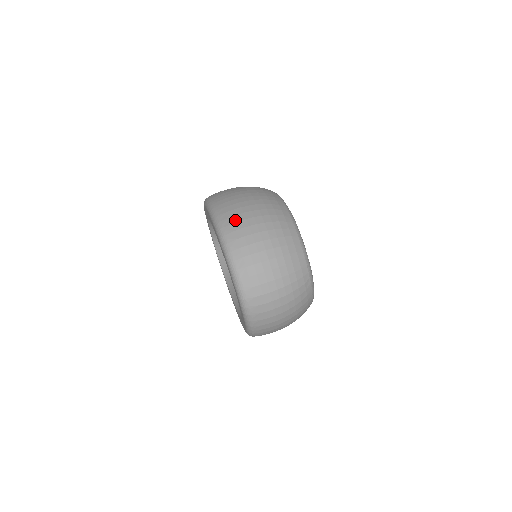
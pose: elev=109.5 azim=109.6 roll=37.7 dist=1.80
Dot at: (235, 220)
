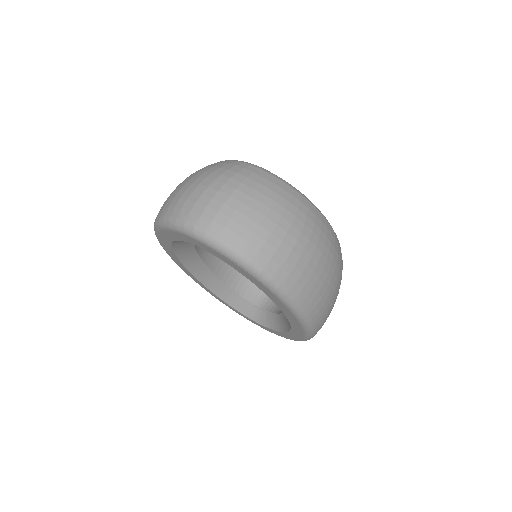
Dot at: occluded
